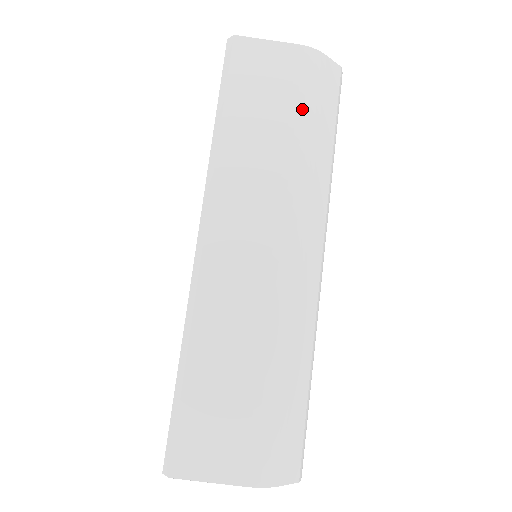
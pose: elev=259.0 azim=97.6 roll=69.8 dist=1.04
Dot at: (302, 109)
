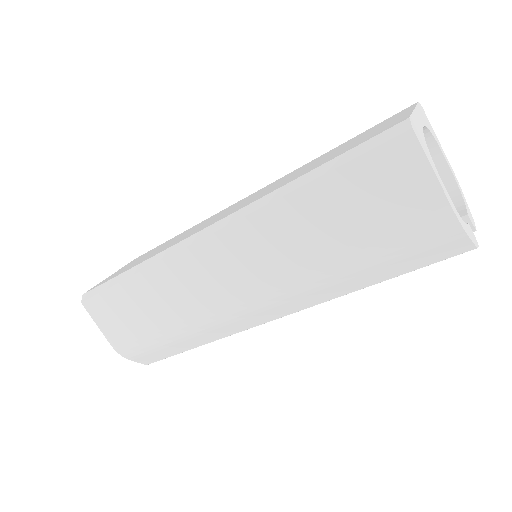
Dot at: (375, 250)
